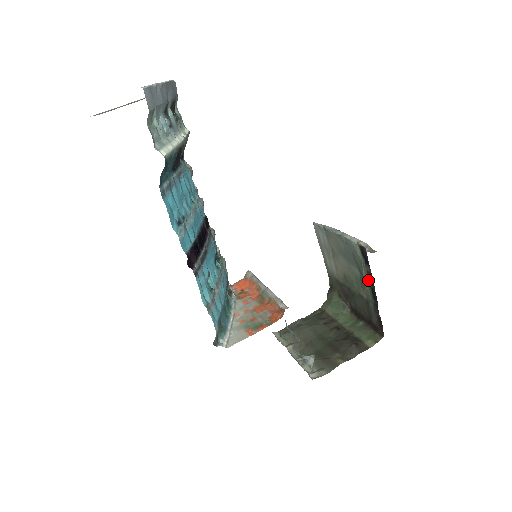
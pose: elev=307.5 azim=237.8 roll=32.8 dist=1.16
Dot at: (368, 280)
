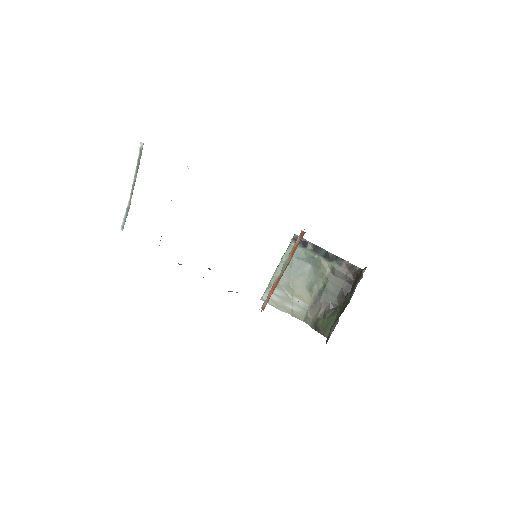
Dot at: (317, 253)
